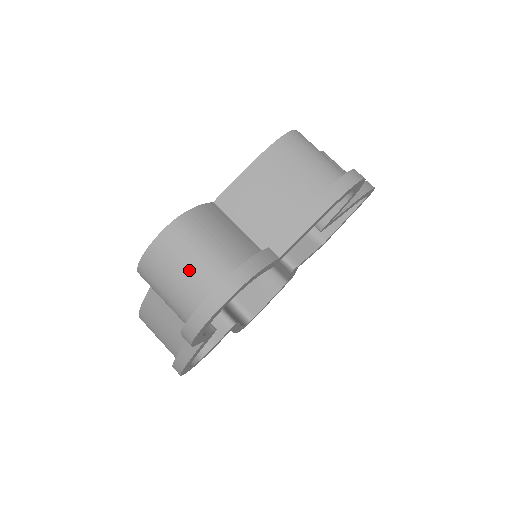
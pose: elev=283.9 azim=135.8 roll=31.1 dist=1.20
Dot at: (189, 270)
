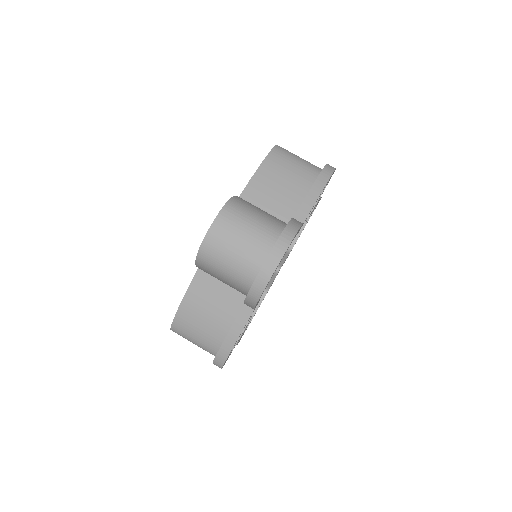
Dot at: (249, 235)
